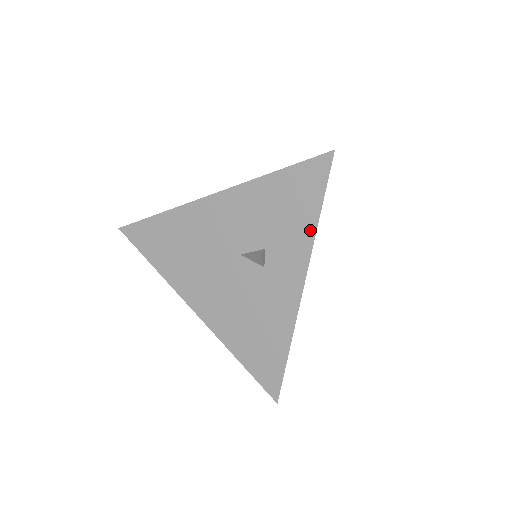
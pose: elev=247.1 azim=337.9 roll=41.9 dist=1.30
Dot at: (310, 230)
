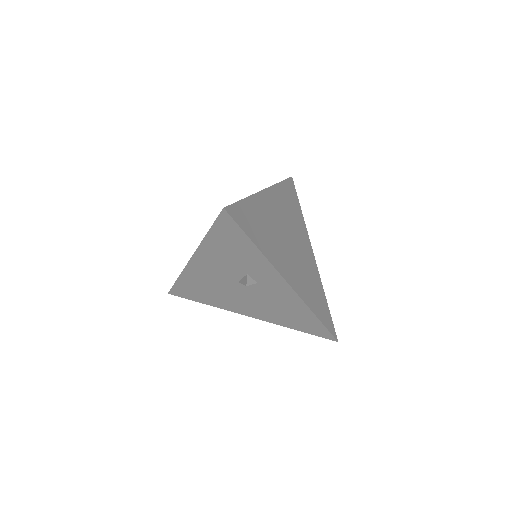
Dot at: (259, 255)
